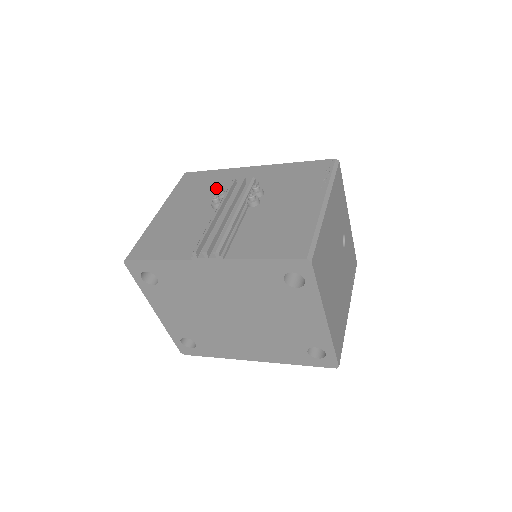
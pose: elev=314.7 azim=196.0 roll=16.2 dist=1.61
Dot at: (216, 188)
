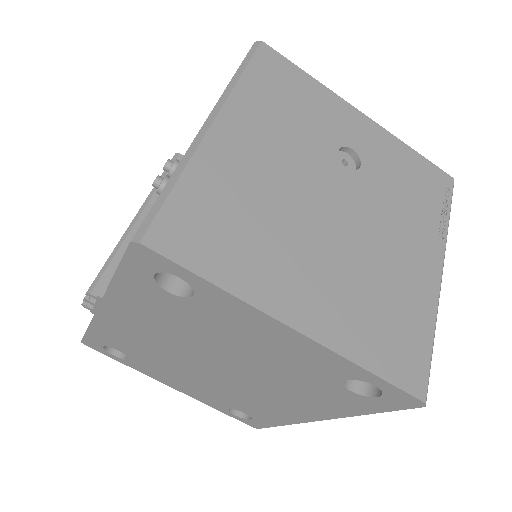
Dot at: occluded
